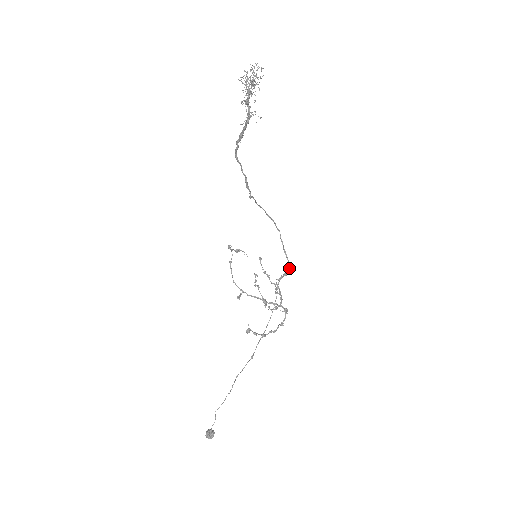
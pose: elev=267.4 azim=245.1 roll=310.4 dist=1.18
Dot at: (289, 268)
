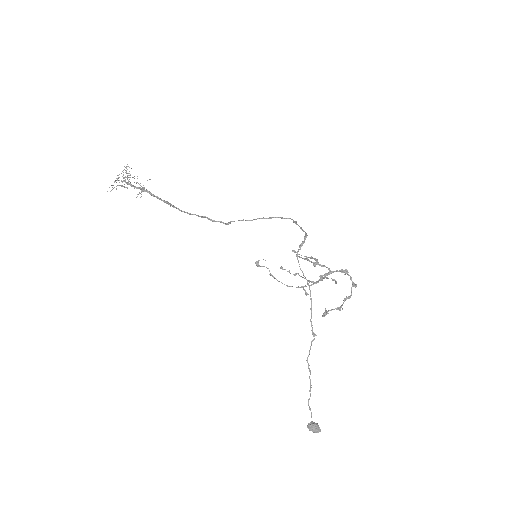
Dot at: (305, 238)
